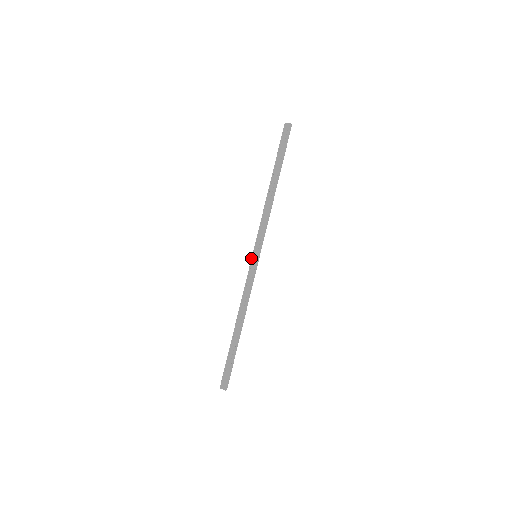
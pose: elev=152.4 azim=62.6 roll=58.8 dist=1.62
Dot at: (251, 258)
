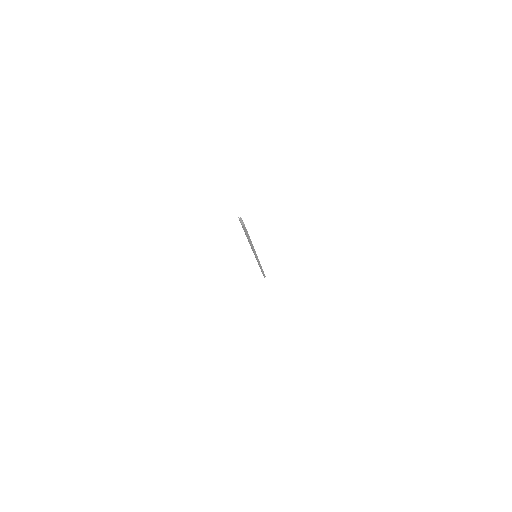
Dot at: occluded
